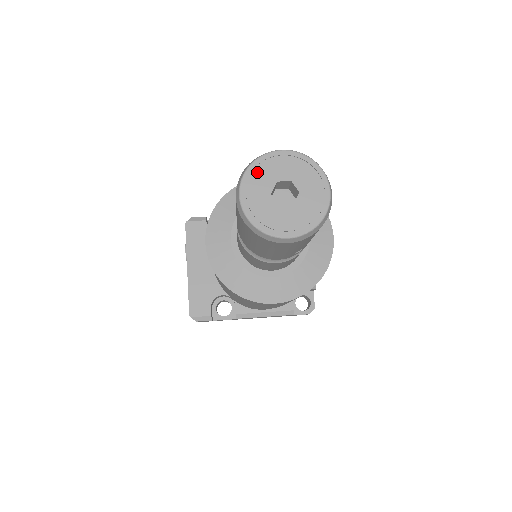
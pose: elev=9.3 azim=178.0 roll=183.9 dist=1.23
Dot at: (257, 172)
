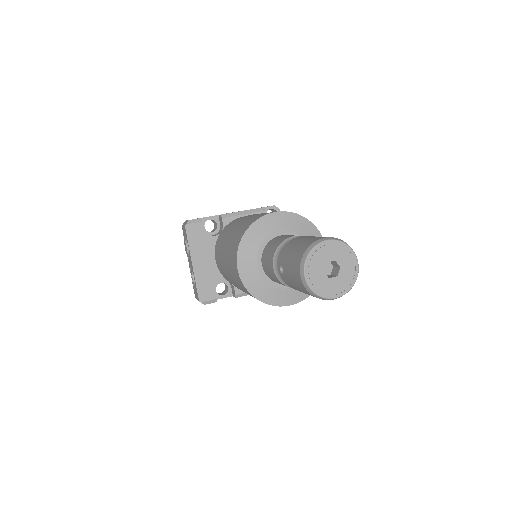
Dot at: (314, 258)
